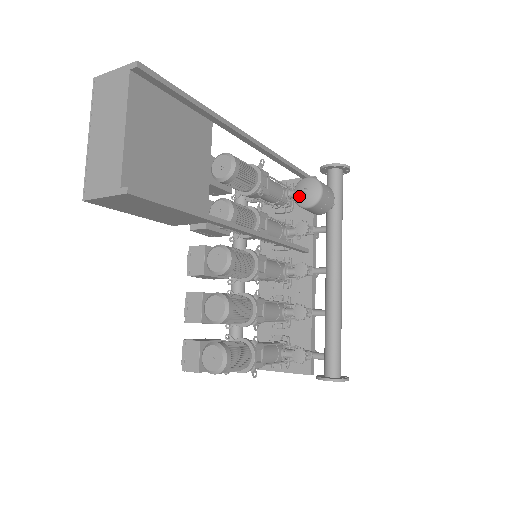
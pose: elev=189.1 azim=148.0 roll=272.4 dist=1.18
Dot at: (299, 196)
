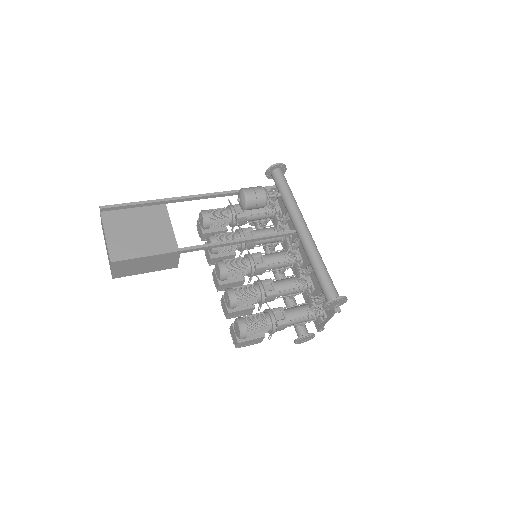
Dot at: (240, 205)
